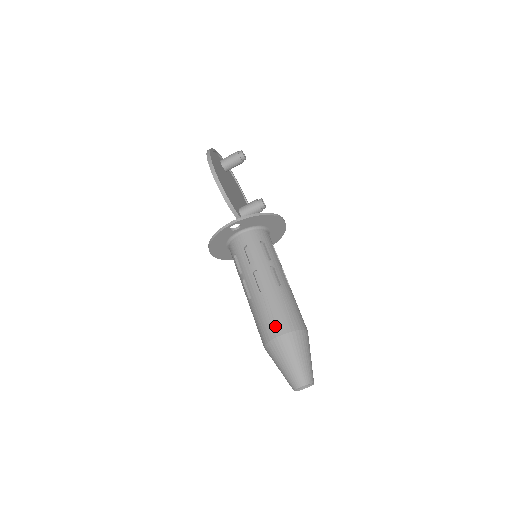
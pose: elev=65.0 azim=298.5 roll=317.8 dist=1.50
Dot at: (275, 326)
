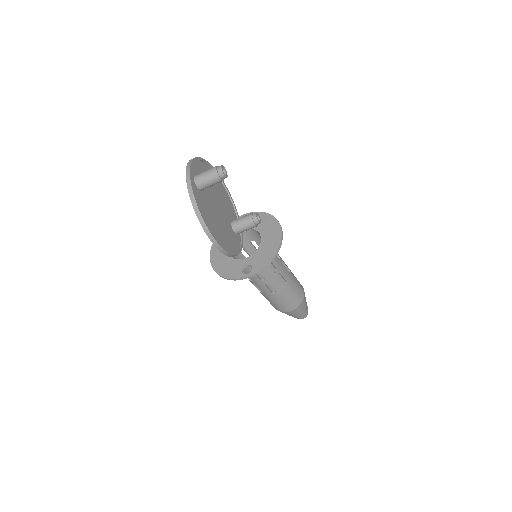
Dot at: (287, 308)
